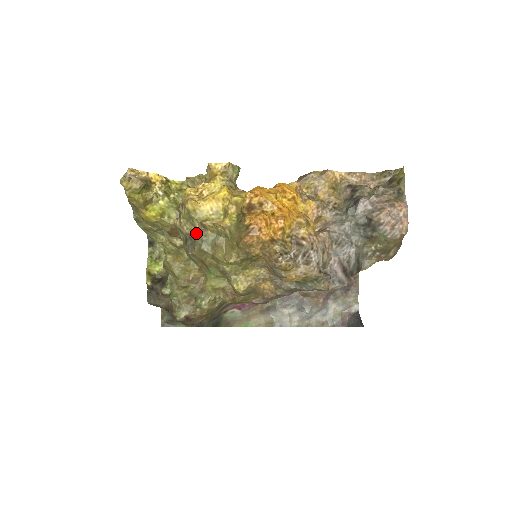
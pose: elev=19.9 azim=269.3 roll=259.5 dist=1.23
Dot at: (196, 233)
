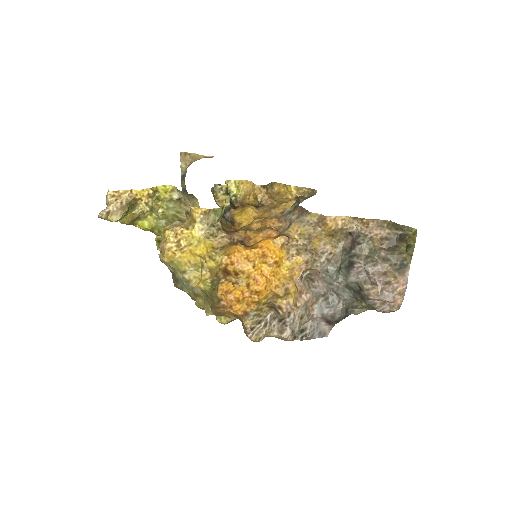
Dot at: (178, 274)
